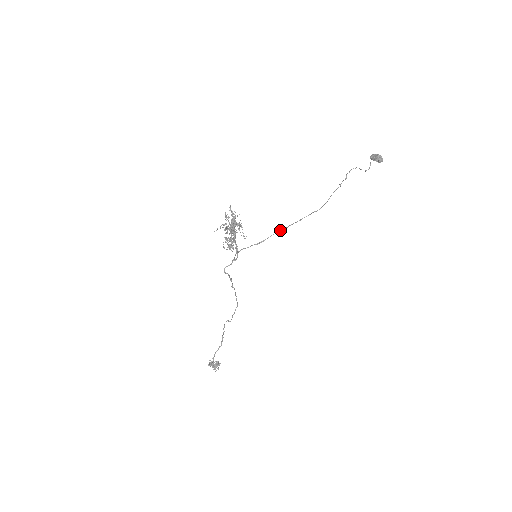
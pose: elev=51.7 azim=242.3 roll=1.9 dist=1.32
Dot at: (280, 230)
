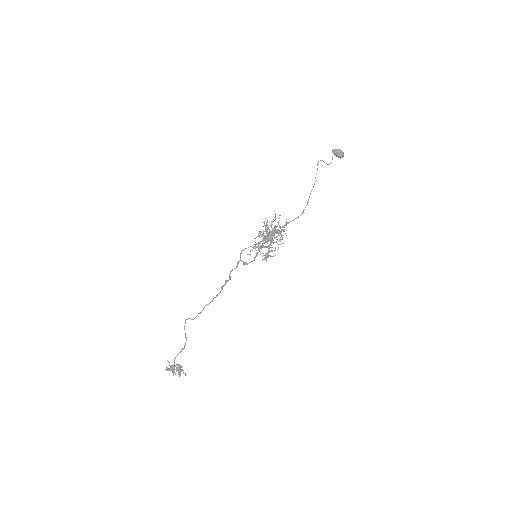
Dot at: occluded
